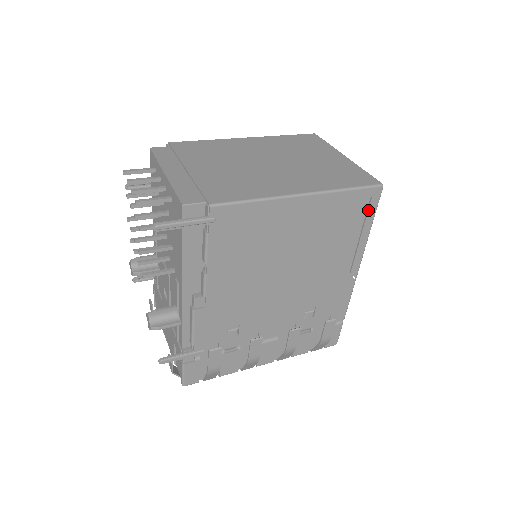
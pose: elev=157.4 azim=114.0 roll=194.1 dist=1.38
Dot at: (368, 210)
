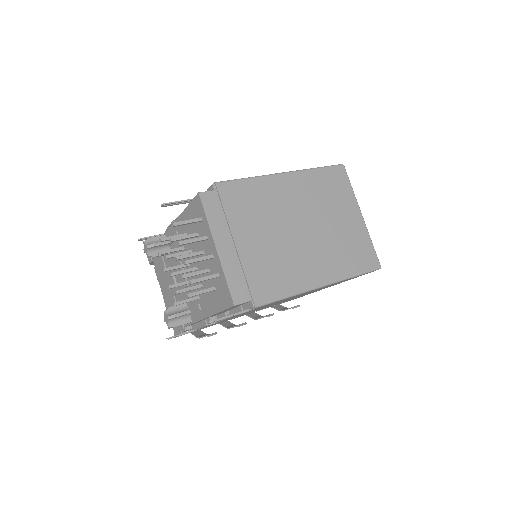
Dot at: (361, 275)
